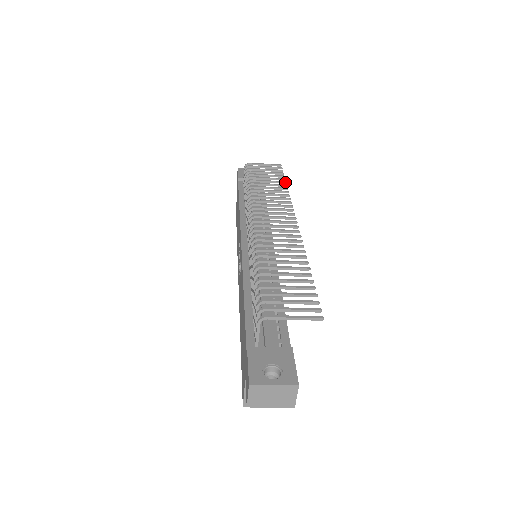
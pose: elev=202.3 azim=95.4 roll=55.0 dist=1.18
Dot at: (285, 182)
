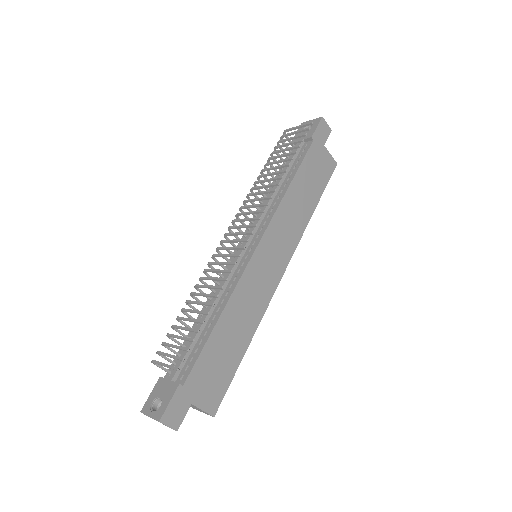
Dot at: (292, 159)
